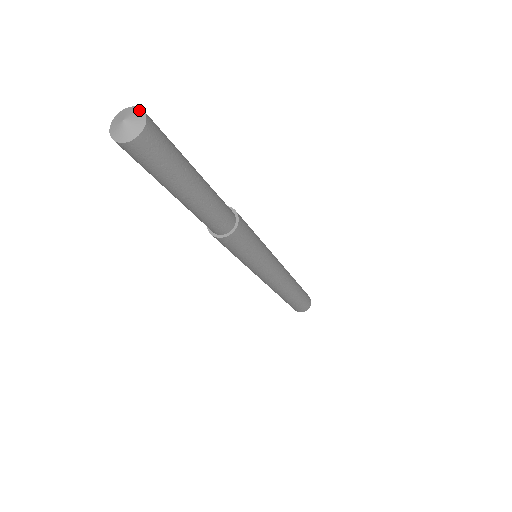
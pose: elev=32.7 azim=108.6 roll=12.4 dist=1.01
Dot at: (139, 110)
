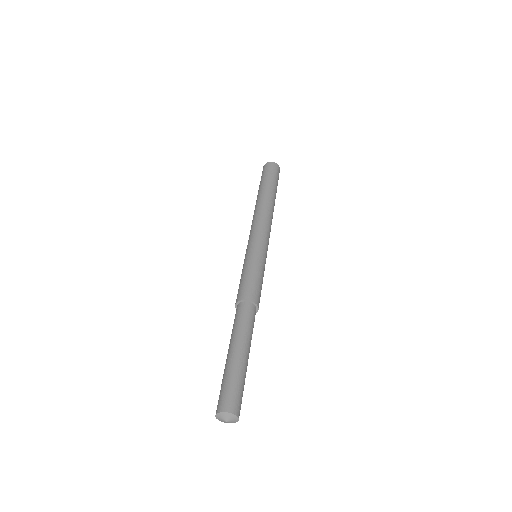
Dot at: (233, 416)
